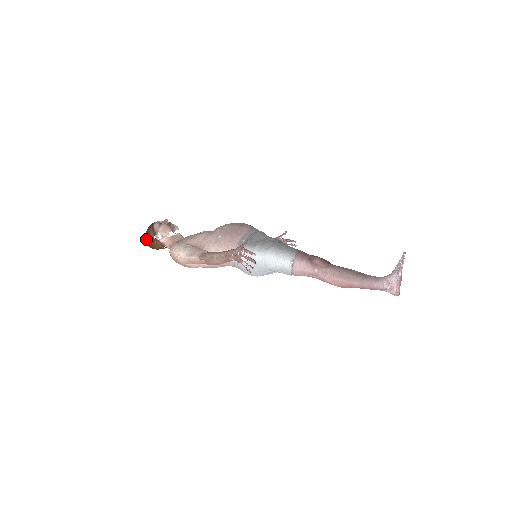
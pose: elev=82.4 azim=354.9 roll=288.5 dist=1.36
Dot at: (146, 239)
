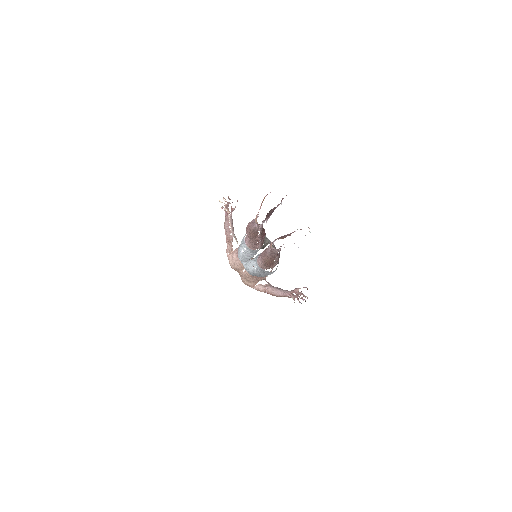
Dot at: occluded
